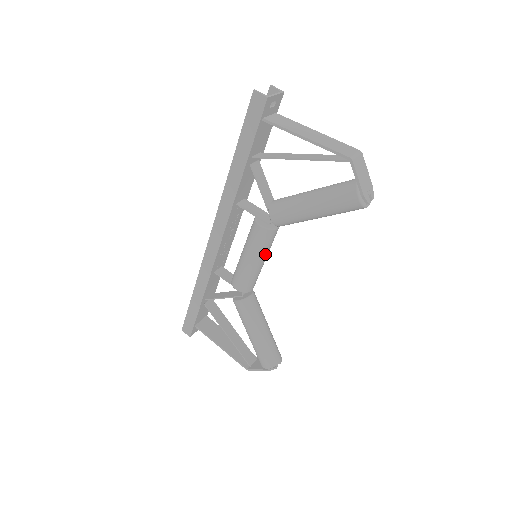
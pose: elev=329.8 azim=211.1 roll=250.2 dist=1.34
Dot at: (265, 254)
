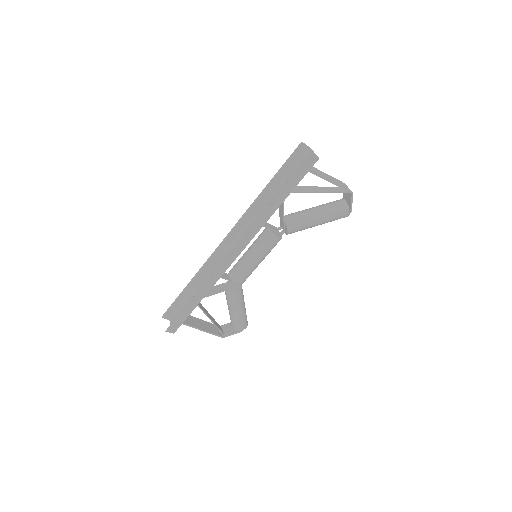
Dot at: occluded
